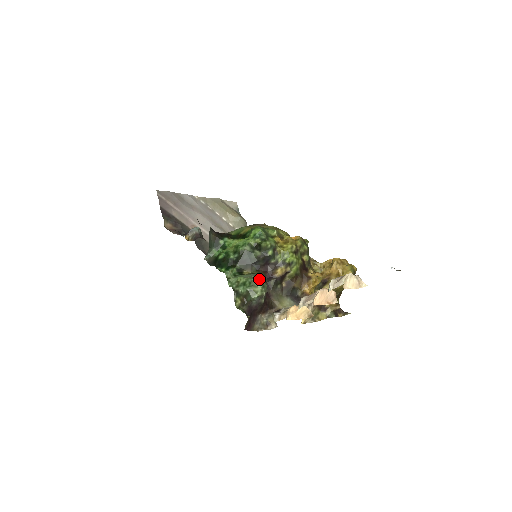
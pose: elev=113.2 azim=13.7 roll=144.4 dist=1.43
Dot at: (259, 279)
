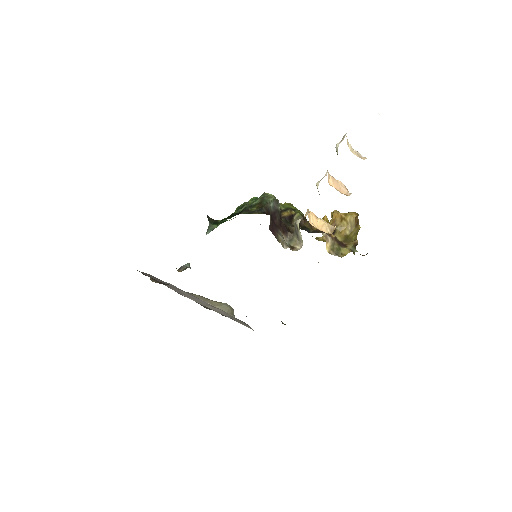
Dot at: (269, 194)
